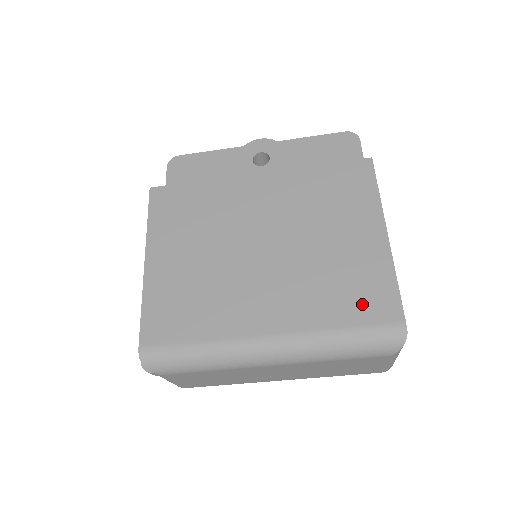
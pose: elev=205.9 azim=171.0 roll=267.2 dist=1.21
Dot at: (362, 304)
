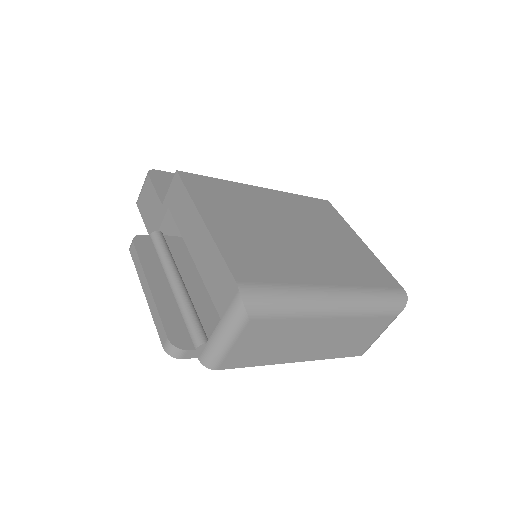
Dot at: (376, 276)
